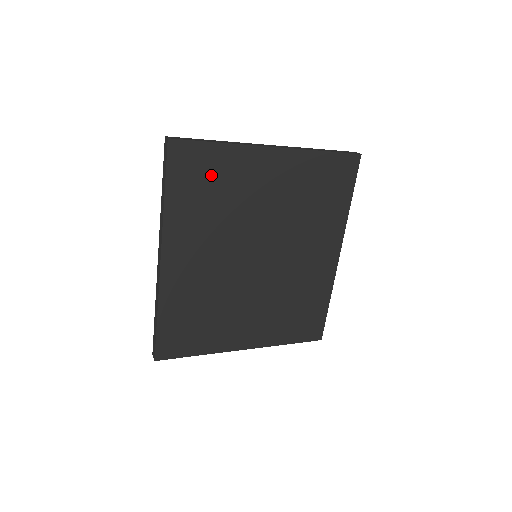
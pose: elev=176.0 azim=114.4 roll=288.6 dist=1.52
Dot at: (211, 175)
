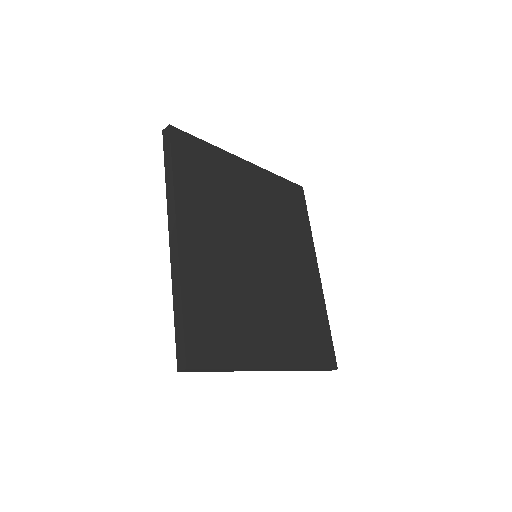
Dot at: (206, 166)
